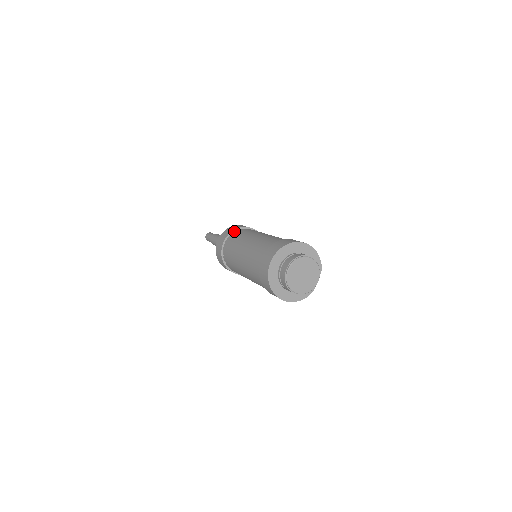
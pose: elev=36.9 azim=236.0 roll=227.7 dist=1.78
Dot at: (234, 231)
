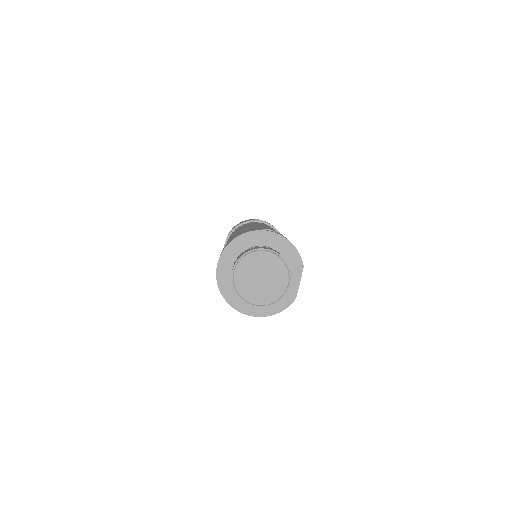
Dot at: (236, 228)
